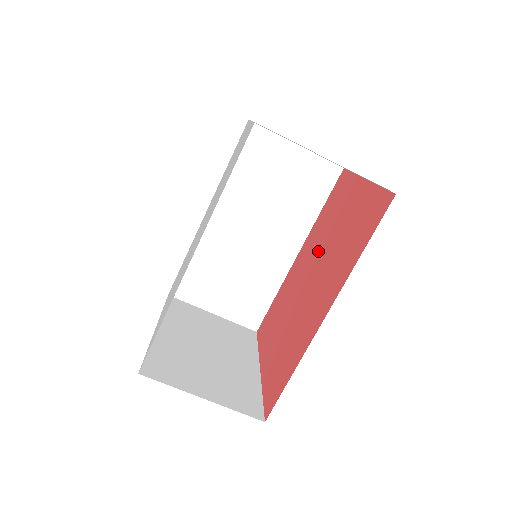
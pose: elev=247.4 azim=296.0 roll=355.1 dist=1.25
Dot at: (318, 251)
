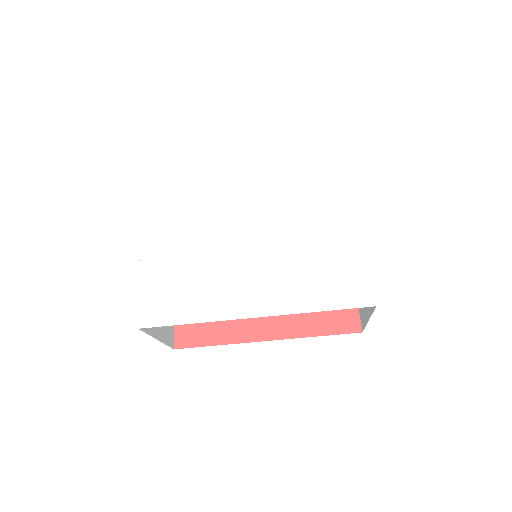
Dot at: occluded
